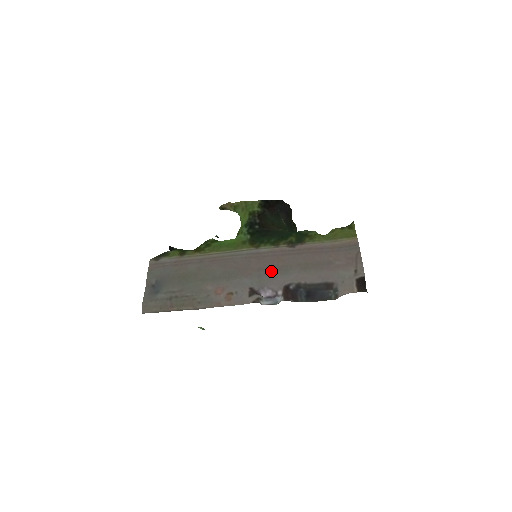
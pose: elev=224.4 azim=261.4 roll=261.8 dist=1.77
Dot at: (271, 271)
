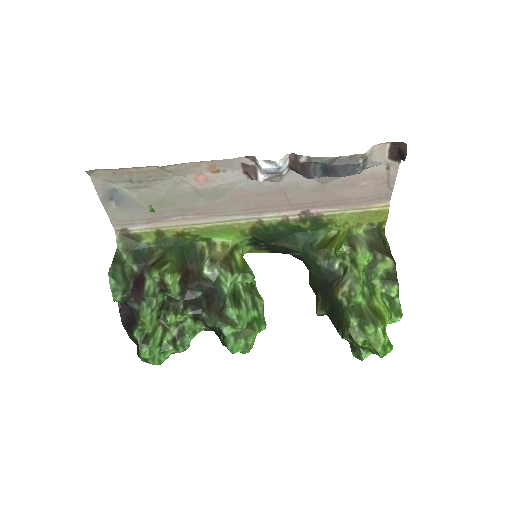
Dot at: (275, 190)
